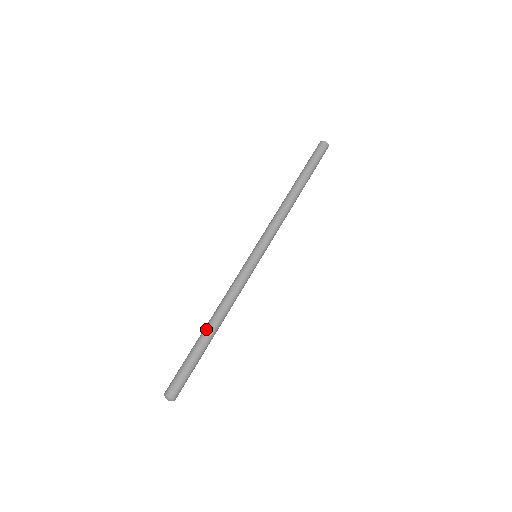
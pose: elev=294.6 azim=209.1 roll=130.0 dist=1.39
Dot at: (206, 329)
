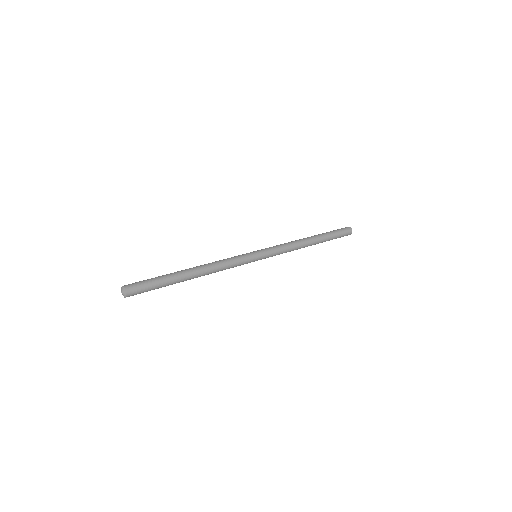
Dot at: occluded
